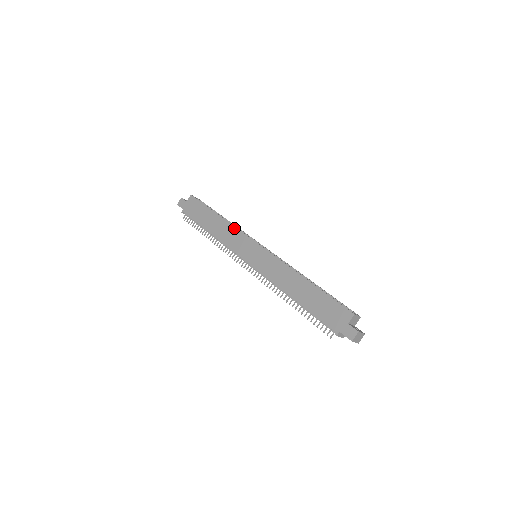
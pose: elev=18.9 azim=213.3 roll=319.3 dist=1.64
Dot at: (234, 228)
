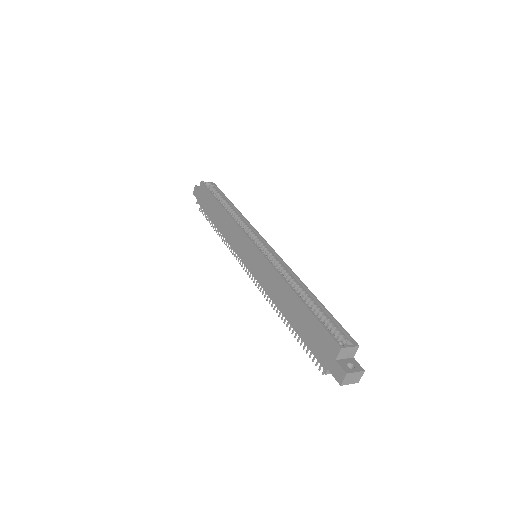
Dot at: (233, 222)
